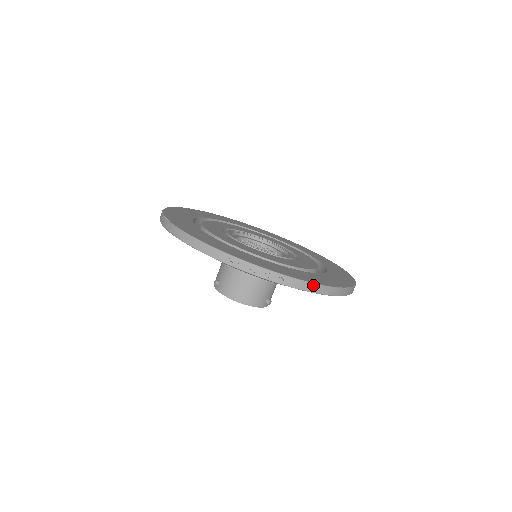
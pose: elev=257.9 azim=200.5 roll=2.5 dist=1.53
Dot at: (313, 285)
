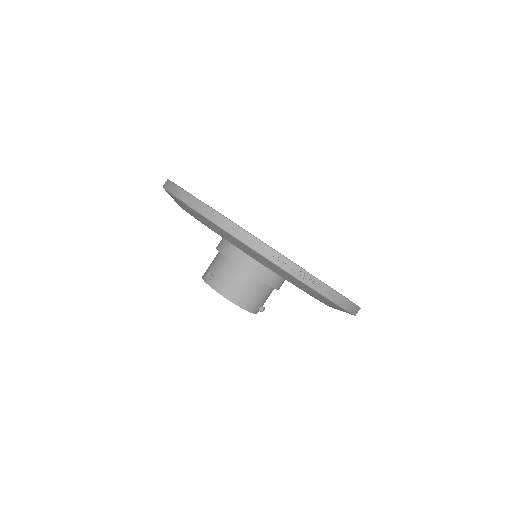
Dot at: (341, 297)
